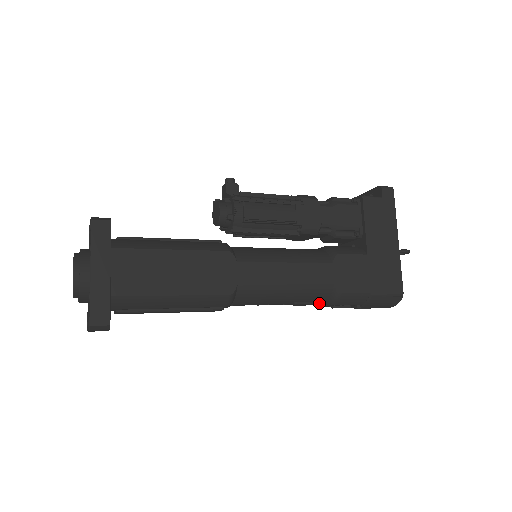
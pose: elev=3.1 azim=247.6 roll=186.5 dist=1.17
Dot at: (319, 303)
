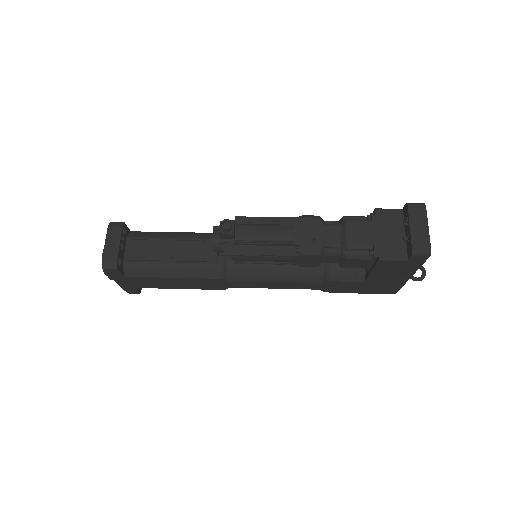
Dot at: occluded
